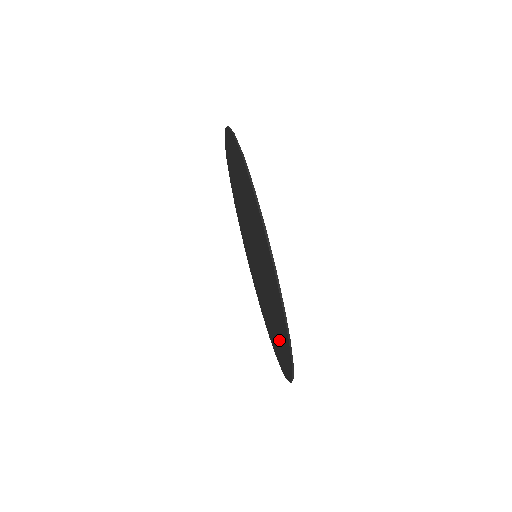
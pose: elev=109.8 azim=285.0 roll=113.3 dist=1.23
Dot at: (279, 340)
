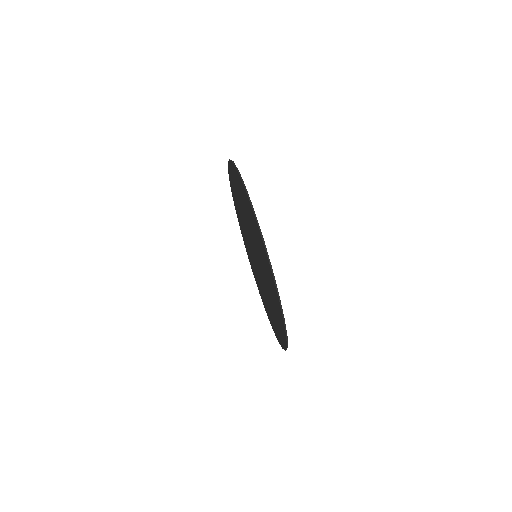
Dot at: (276, 314)
